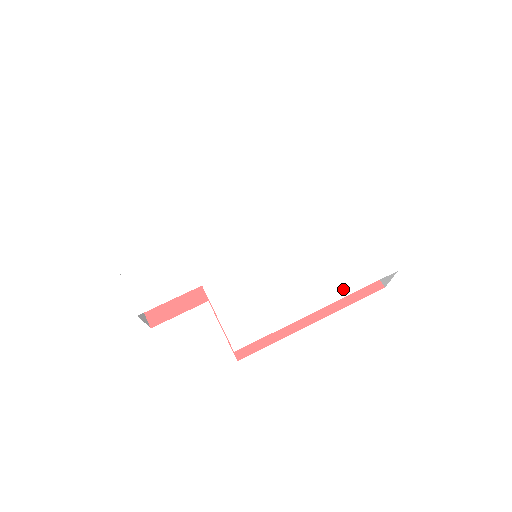
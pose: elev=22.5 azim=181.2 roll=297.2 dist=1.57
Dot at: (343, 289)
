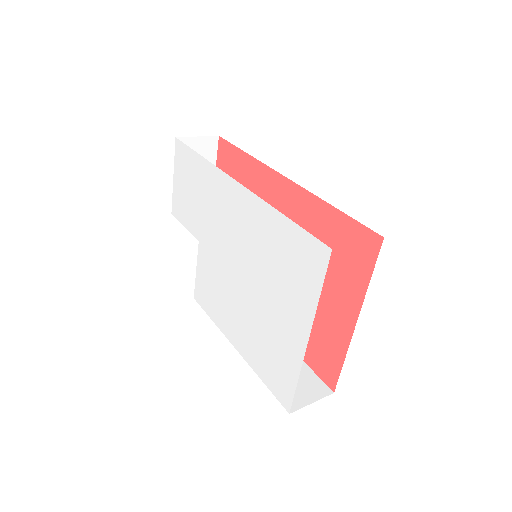
Dot at: (253, 363)
